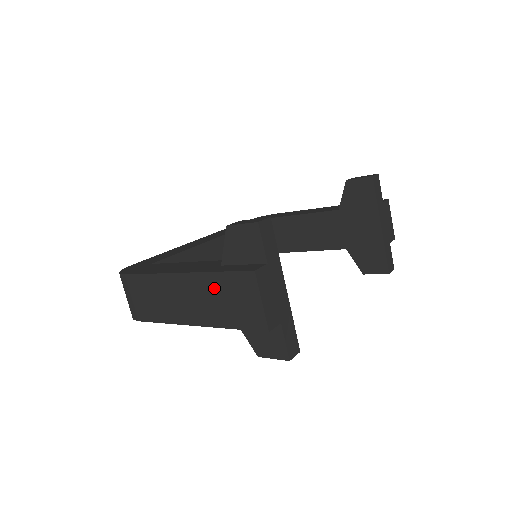
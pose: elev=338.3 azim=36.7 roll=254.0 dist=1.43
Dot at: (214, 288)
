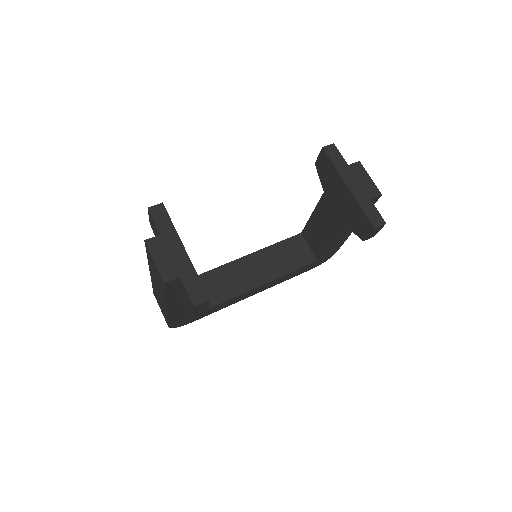
Dot at: (152, 270)
